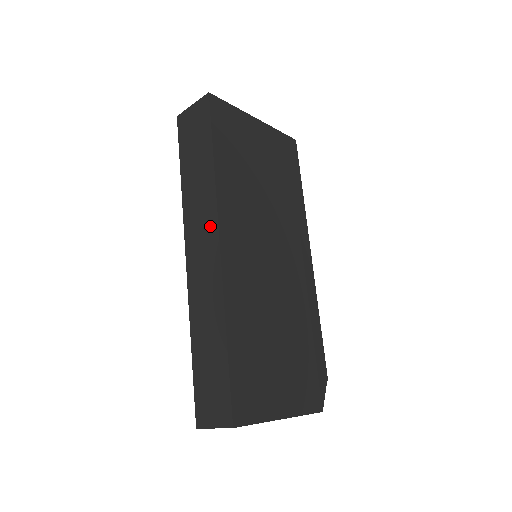
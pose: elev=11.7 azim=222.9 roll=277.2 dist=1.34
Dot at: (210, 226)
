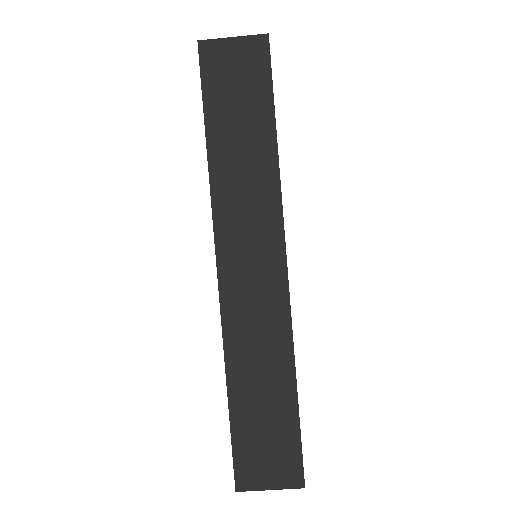
Dot at: (268, 225)
